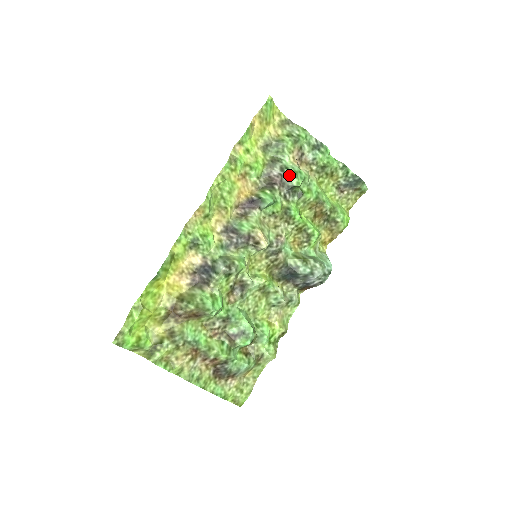
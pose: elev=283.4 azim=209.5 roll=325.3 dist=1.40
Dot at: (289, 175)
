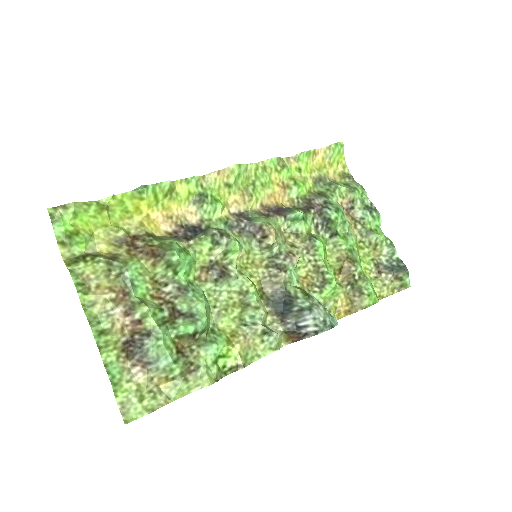
Dot at: (330, 208)
